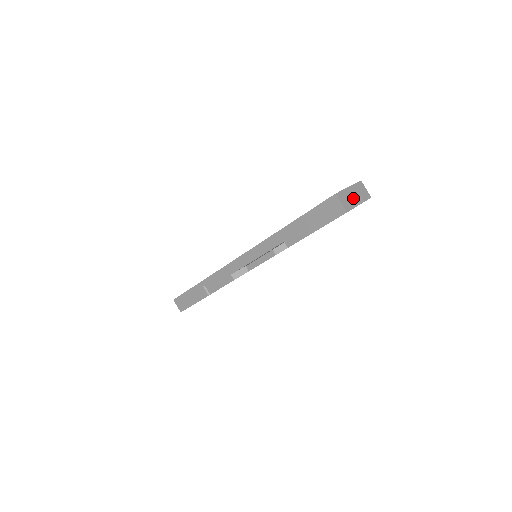
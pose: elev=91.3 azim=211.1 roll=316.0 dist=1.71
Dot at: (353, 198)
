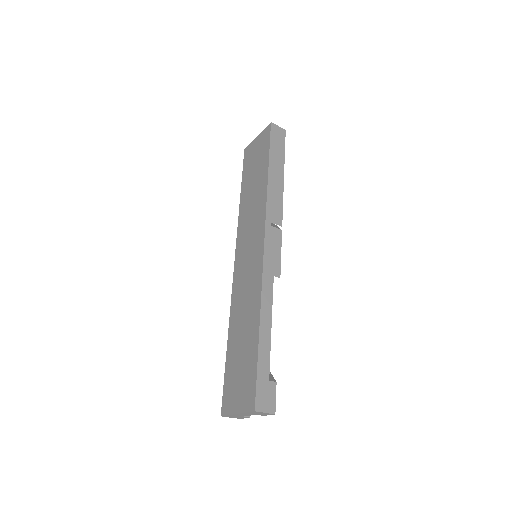
Dot at: occluded
